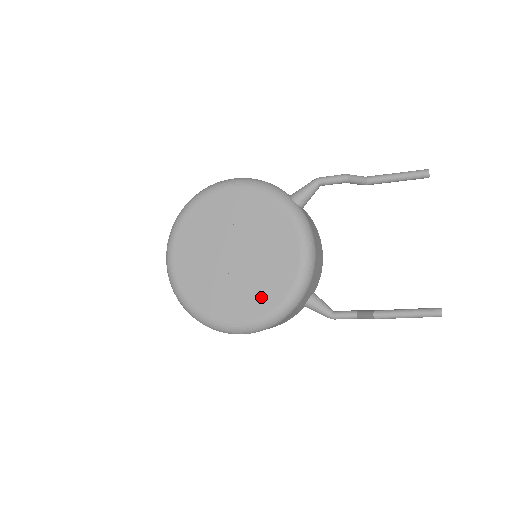
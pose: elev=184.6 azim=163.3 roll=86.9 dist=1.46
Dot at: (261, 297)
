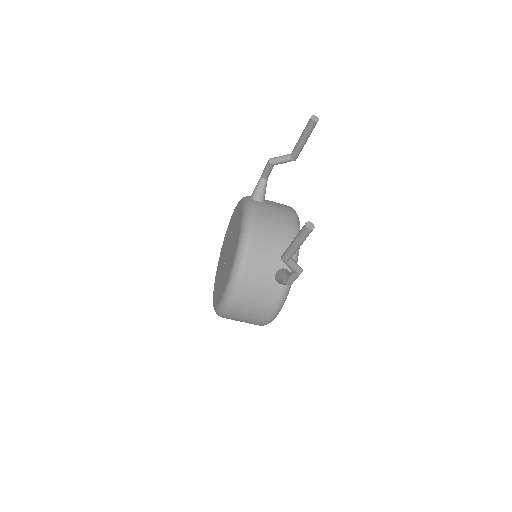
Dot at: (227, 275)
